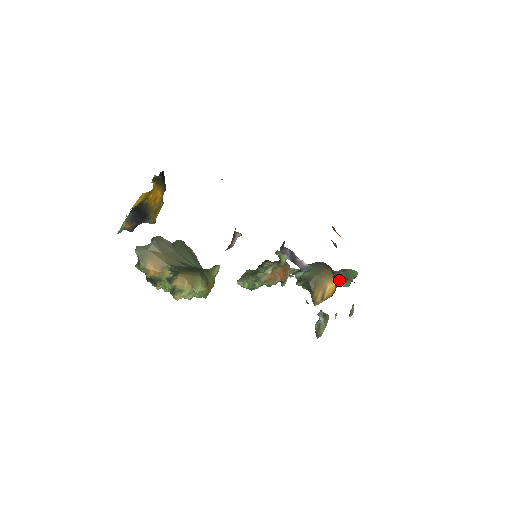
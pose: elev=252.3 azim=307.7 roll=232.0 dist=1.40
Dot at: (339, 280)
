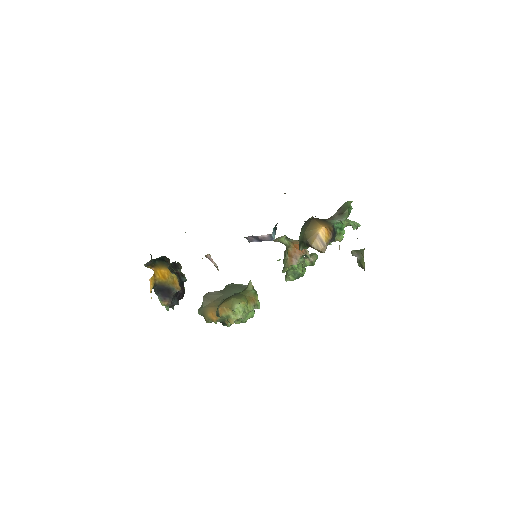
Dot at: (334, 220)
